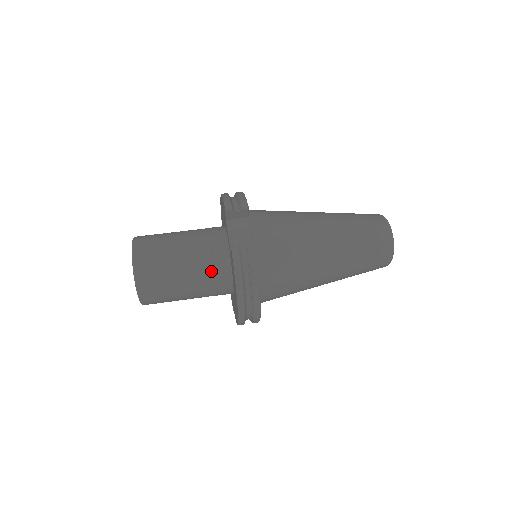
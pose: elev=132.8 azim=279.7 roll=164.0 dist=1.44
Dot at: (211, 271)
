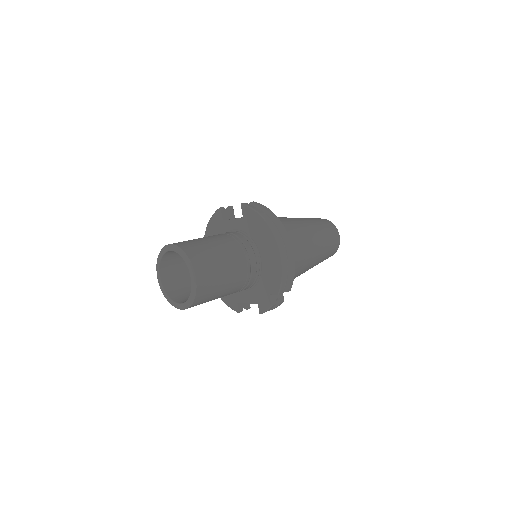
Dot at: (236, 239)
